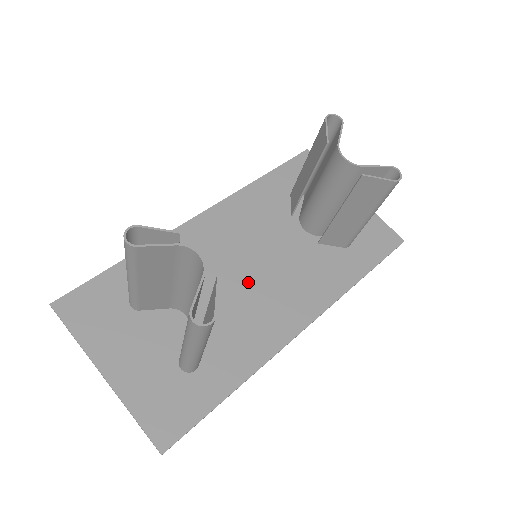
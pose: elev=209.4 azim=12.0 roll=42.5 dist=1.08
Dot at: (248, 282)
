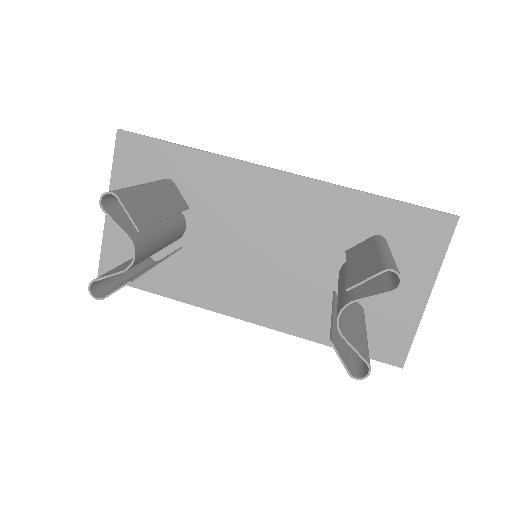
Dot at: (247, 255)
